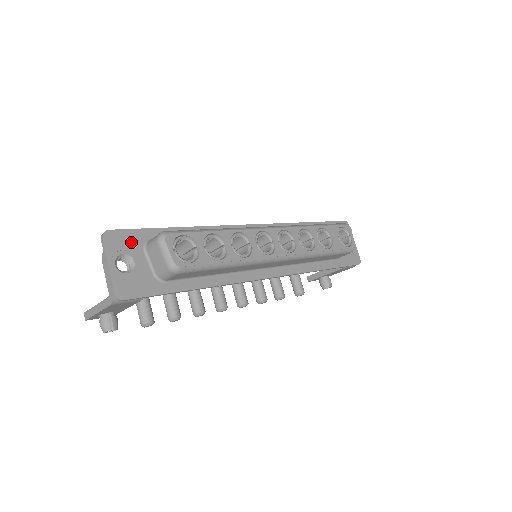
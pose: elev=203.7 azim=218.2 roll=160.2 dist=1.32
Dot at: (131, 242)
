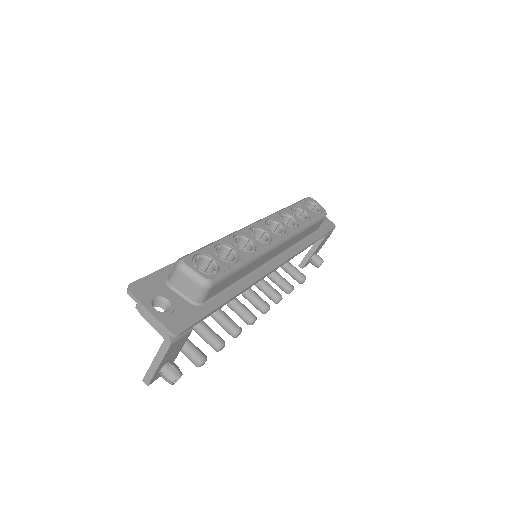
Dot at: (154, 285)
